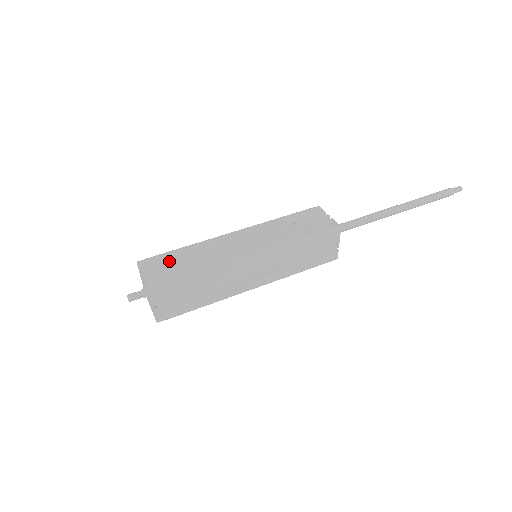
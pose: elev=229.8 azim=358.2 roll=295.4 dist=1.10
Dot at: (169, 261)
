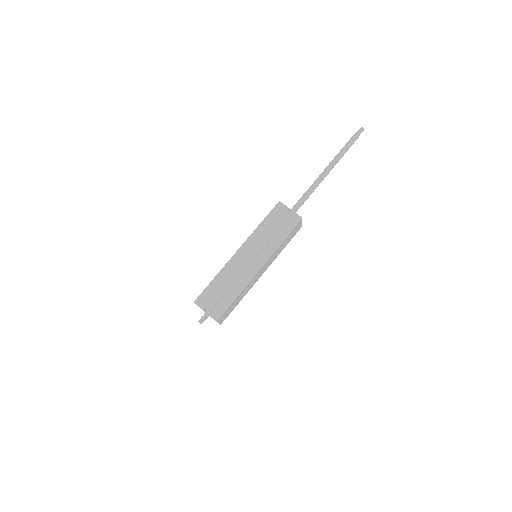
Dot at: occluded
